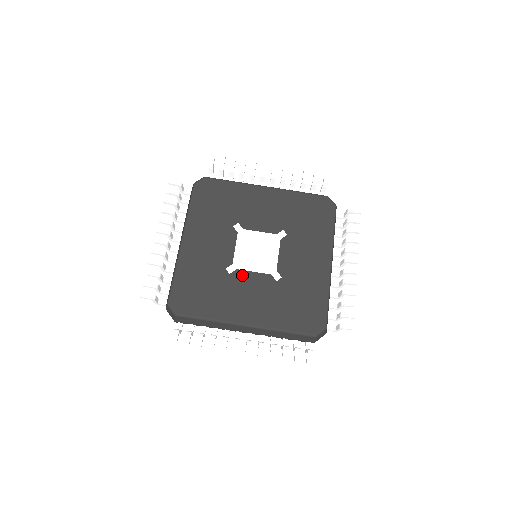
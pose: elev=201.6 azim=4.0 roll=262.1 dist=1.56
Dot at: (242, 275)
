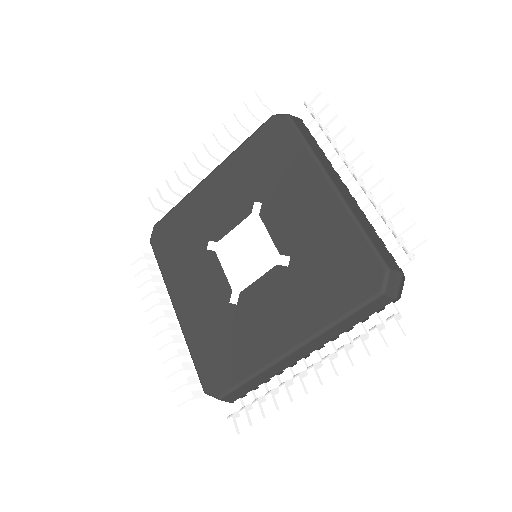
Dot at: (213, 262)
